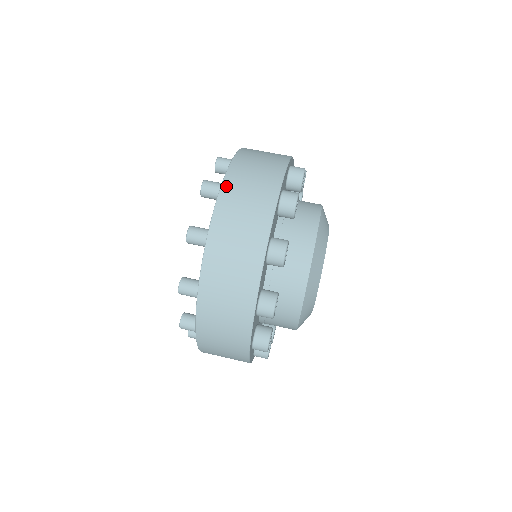
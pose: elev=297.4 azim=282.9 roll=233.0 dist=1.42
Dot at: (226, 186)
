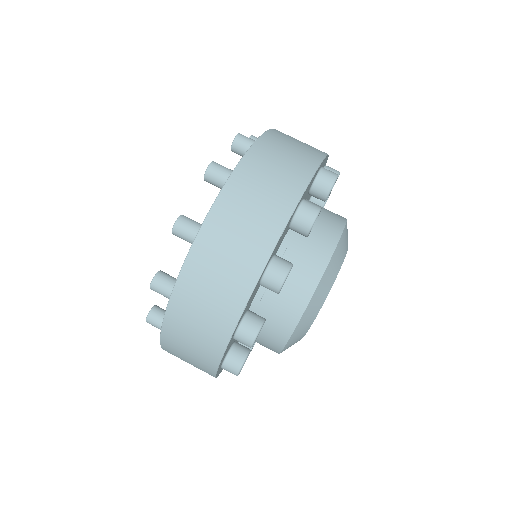
Dot at: (267, 136)
